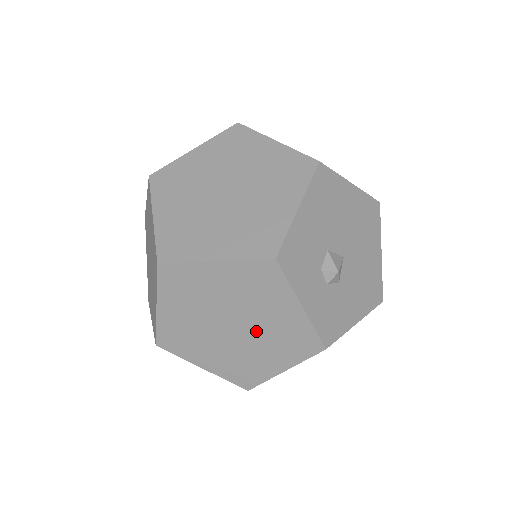
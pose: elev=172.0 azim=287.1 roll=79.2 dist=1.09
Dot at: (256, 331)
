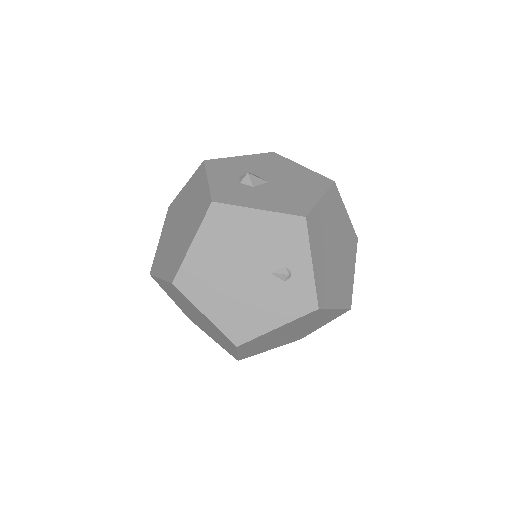
Dot at: (188, 219)
